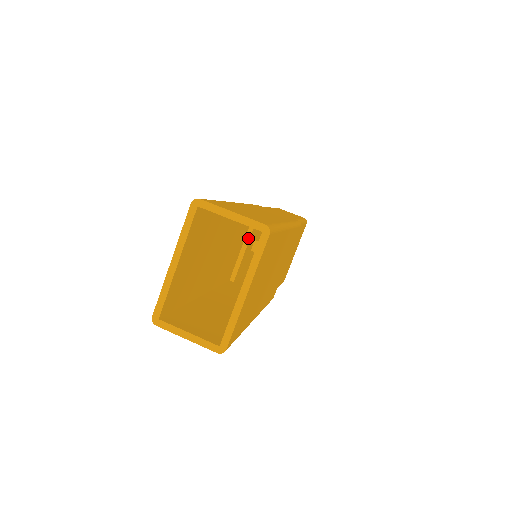
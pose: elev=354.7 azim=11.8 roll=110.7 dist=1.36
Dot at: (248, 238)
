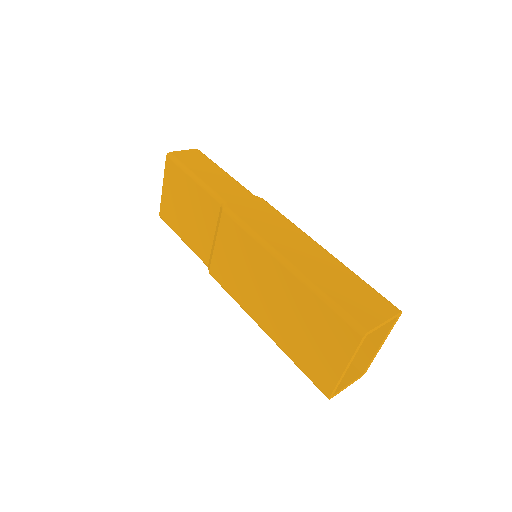
Dot at: occluded
